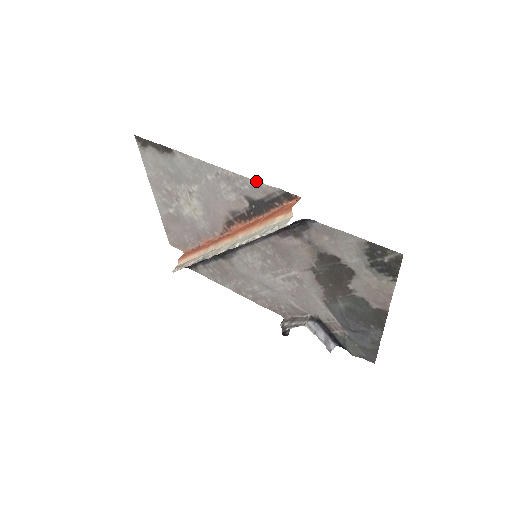
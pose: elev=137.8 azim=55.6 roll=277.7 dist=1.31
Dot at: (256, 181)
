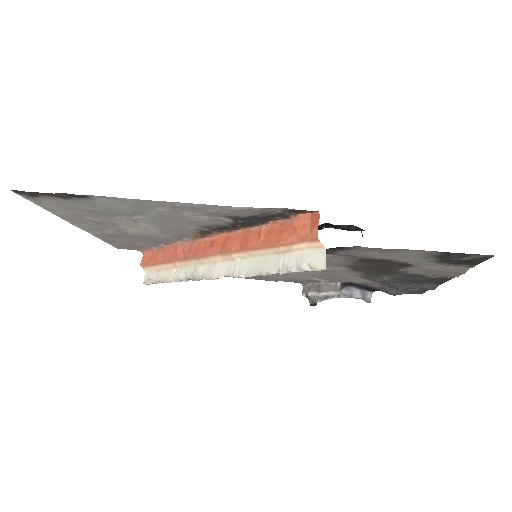
Dot at: (242, 207)
